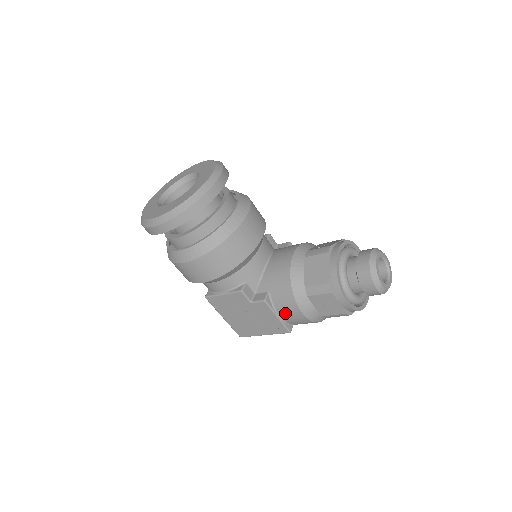
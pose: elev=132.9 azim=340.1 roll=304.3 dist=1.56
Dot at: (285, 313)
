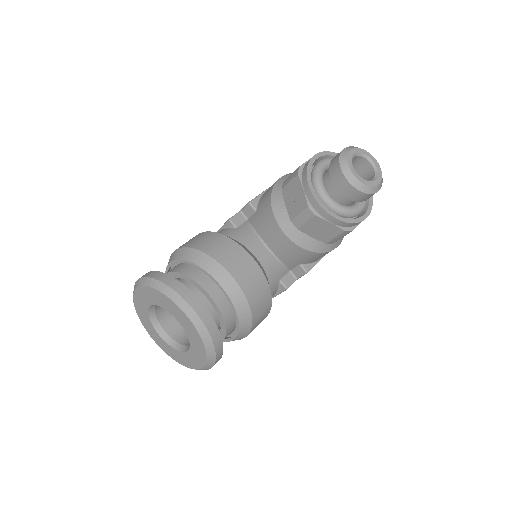
Dot at: occluded
